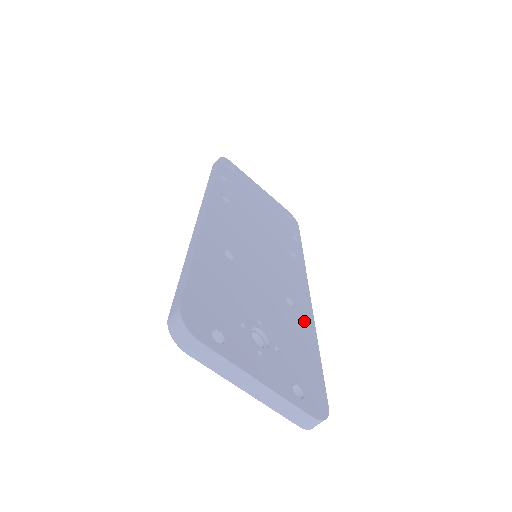
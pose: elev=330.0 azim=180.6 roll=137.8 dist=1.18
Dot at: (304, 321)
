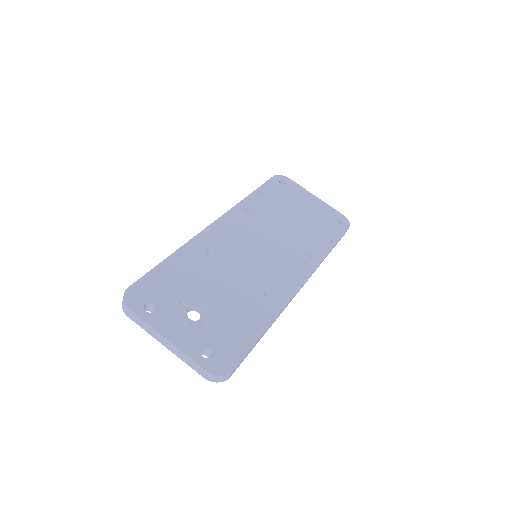
Dot at: (267, 308)
